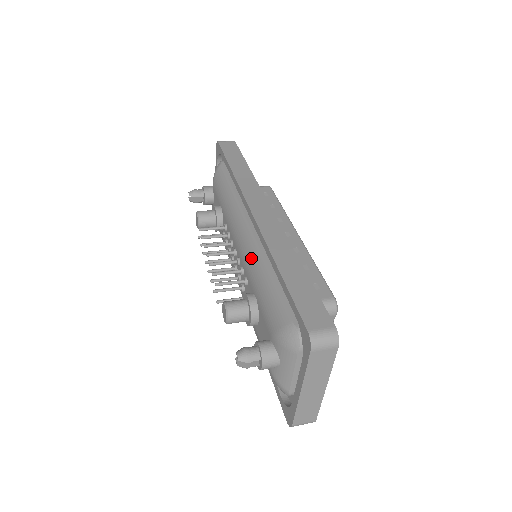
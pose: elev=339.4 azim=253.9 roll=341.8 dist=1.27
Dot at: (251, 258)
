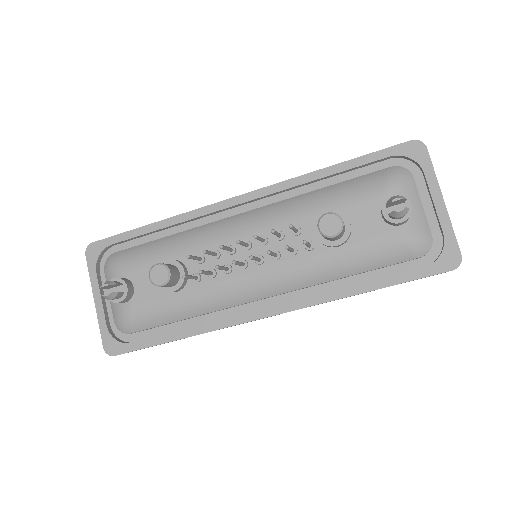
Dot at: (285, 208)
